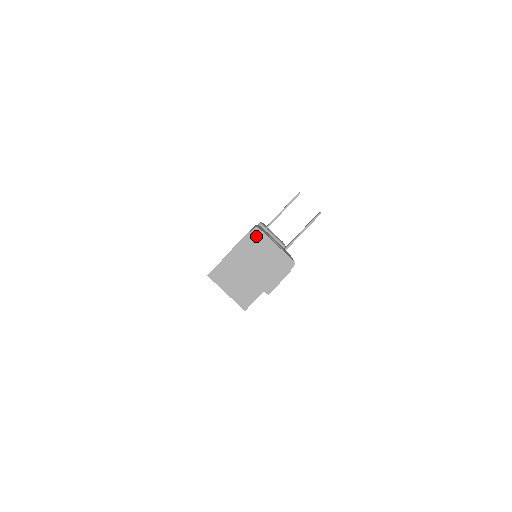
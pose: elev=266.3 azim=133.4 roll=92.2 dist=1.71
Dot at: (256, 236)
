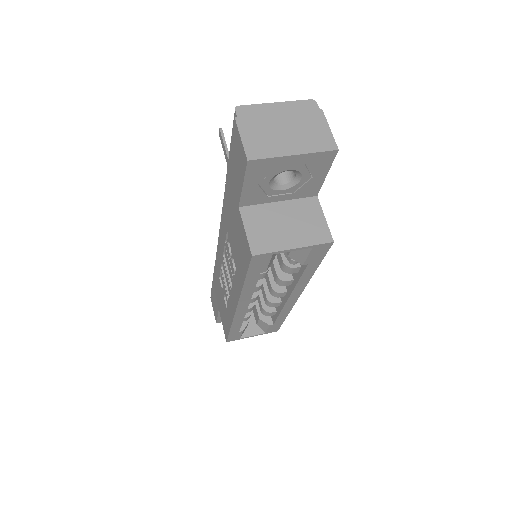
Dot at: (247, 114)
